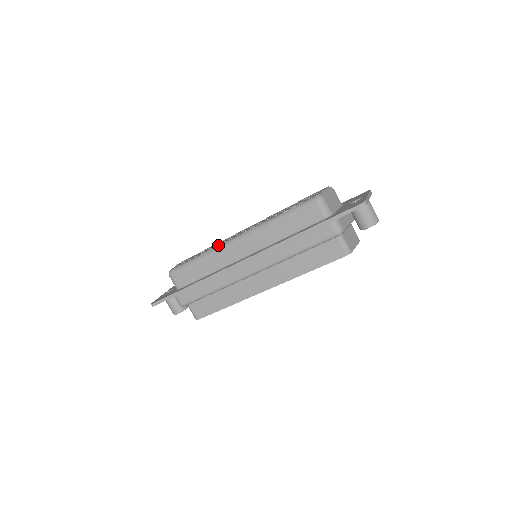
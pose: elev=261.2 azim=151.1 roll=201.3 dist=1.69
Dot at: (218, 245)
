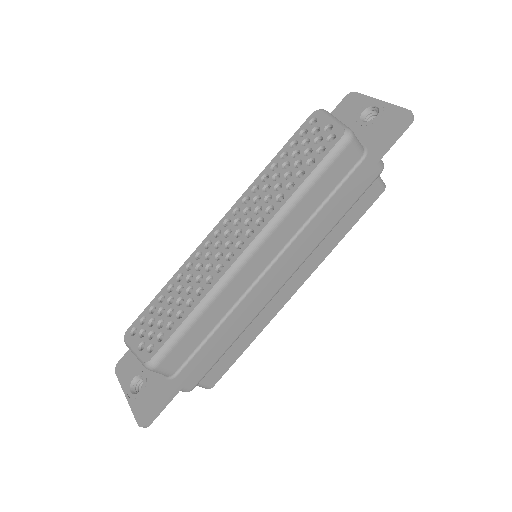
Dot at: (215, 278)
